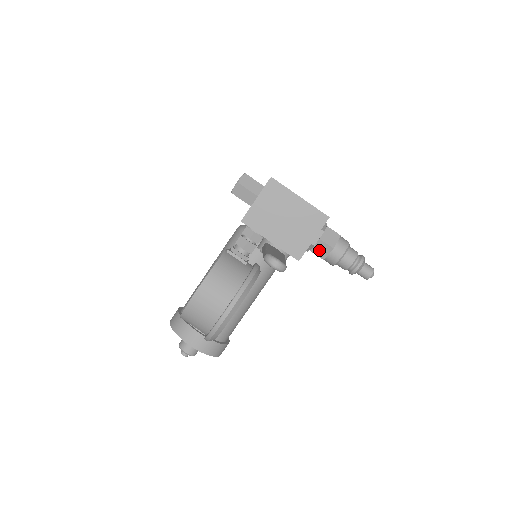
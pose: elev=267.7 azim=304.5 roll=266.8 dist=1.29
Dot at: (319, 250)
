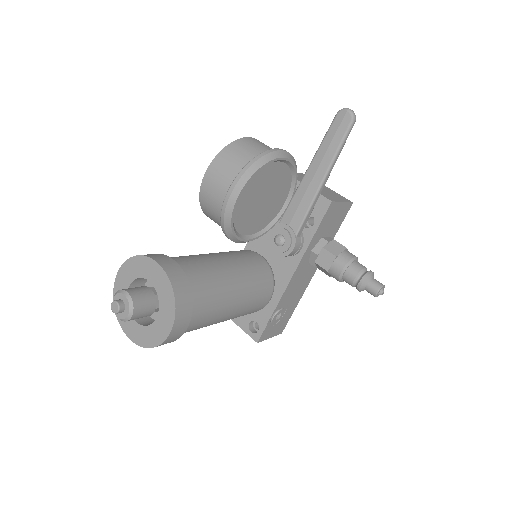
Dot at: (332, 248)
